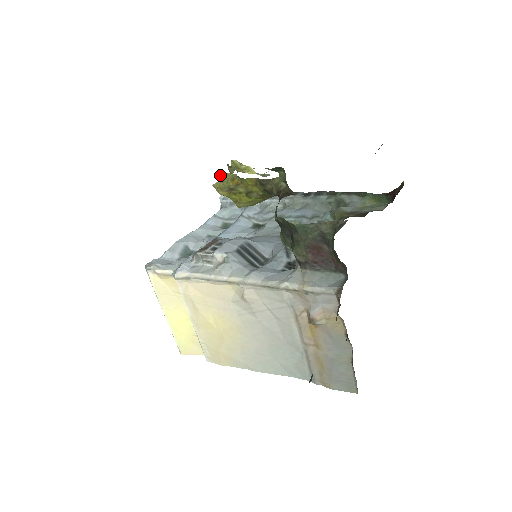
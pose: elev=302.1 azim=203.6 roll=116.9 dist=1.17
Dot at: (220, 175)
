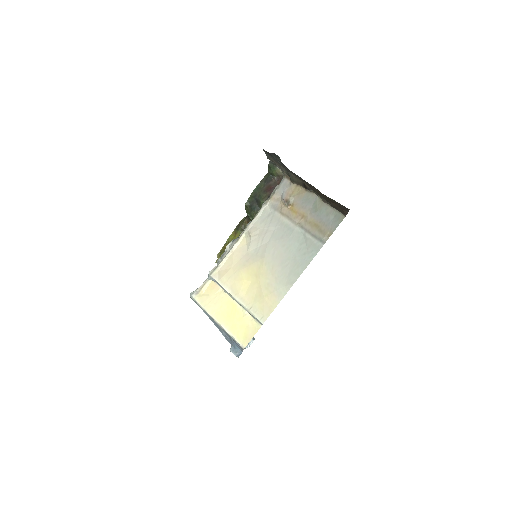
Dot at: (217, 257)
